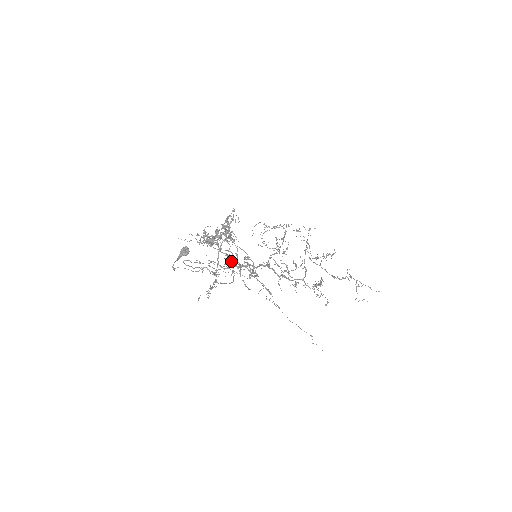
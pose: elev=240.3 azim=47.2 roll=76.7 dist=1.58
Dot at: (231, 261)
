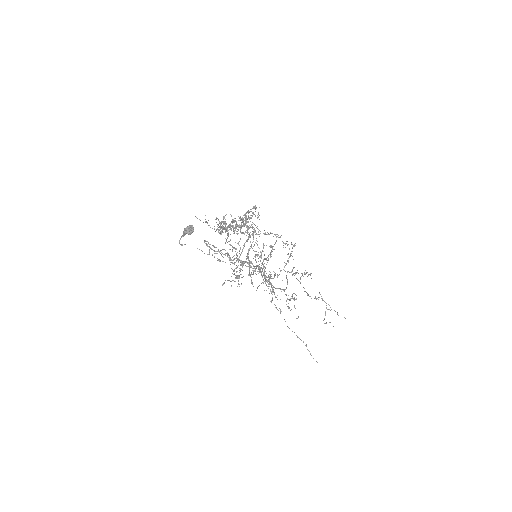
Dot at: (236, 254)
